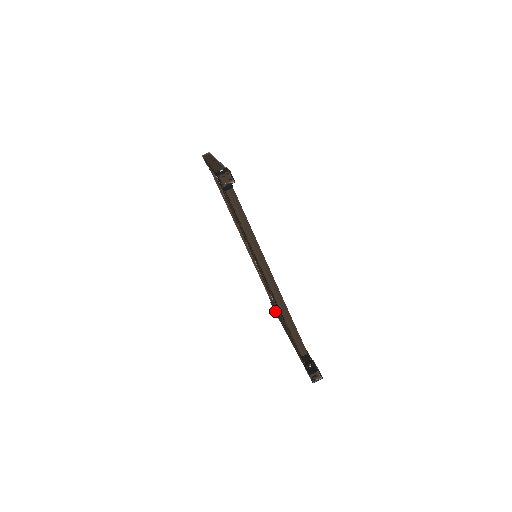
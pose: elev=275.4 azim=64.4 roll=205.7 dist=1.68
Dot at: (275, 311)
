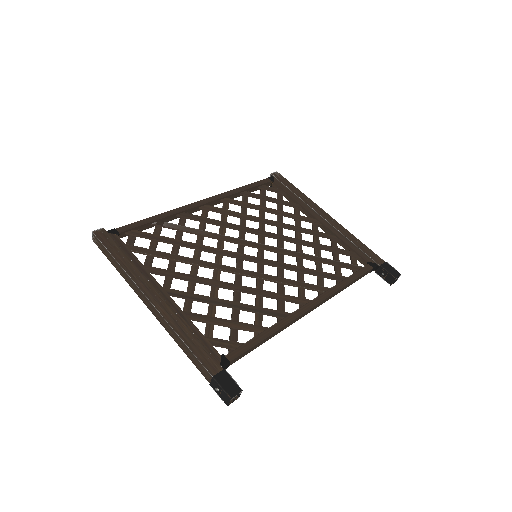
Dot at: occluded
